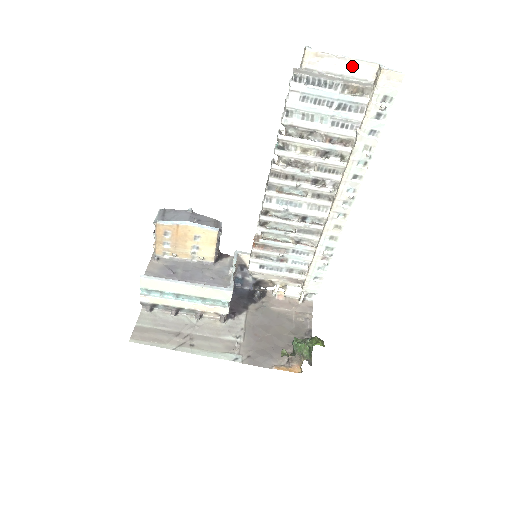
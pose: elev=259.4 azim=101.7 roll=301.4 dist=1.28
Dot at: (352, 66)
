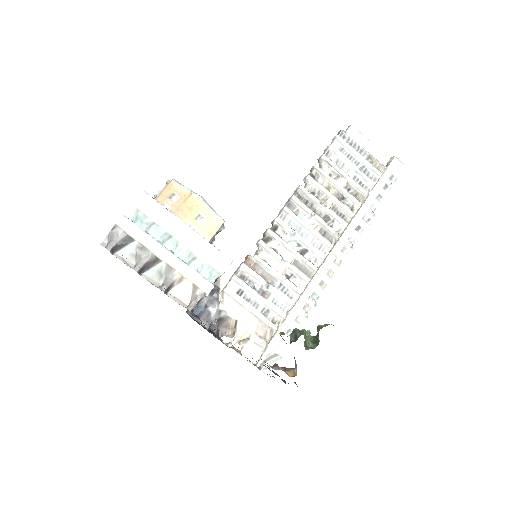
Dot at: (374, 151)
